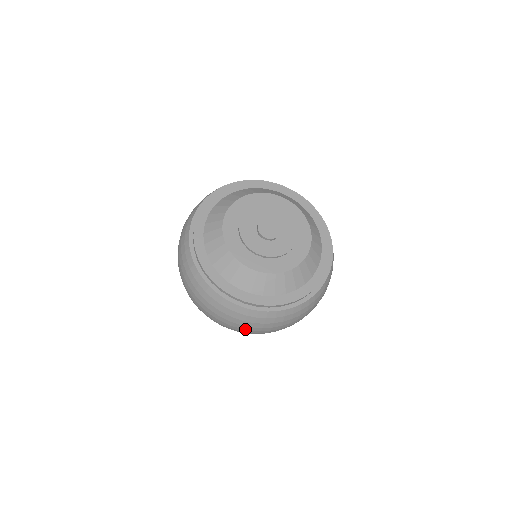
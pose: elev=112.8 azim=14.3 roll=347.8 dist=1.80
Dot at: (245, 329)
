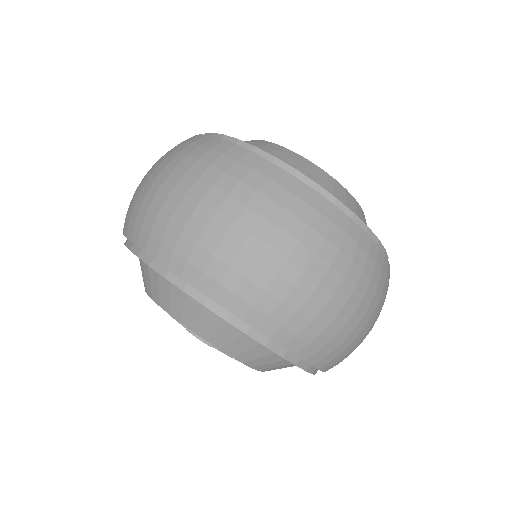
Dot at: (339, 295)
